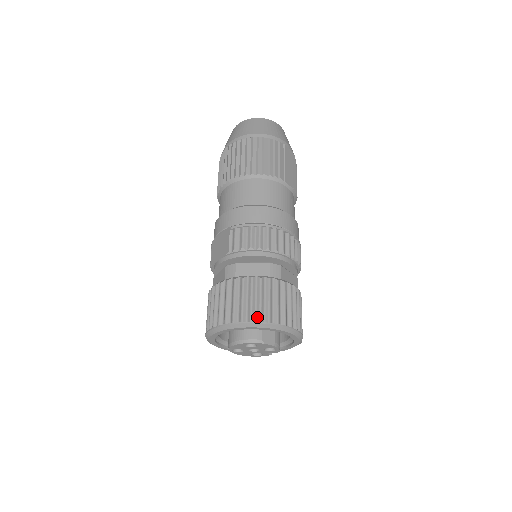
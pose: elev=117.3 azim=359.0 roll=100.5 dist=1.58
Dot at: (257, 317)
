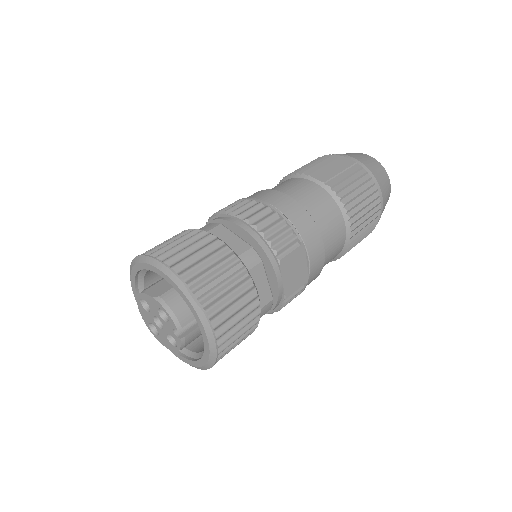
Dot at: occluded
